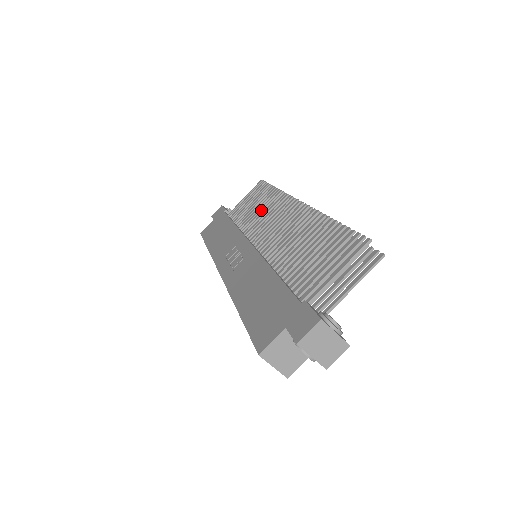
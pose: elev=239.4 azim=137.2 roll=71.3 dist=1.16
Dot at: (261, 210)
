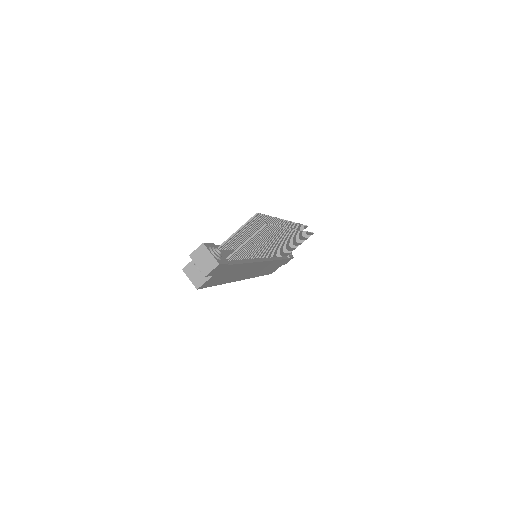
Dot at: occluded
